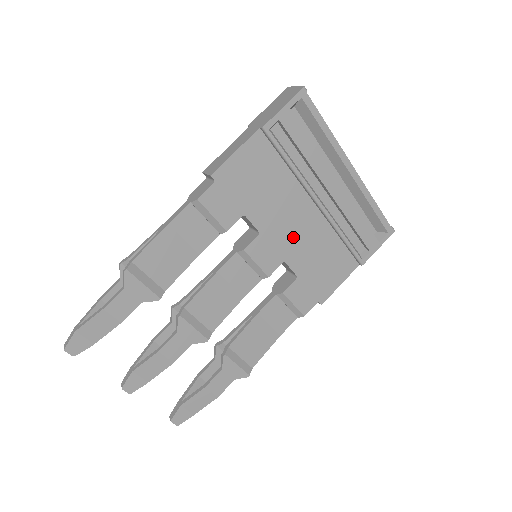
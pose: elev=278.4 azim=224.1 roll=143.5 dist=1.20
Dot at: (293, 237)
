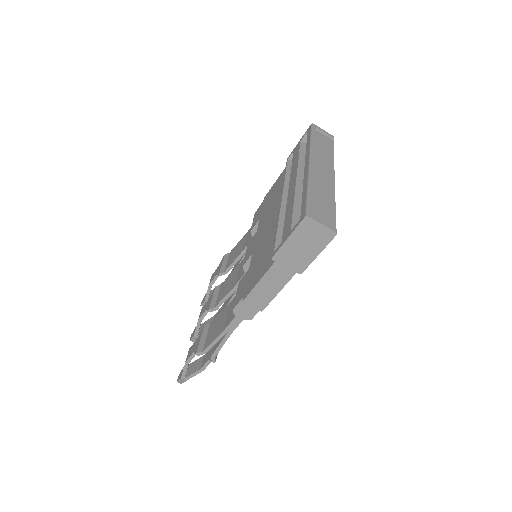
Dot at: occluded
